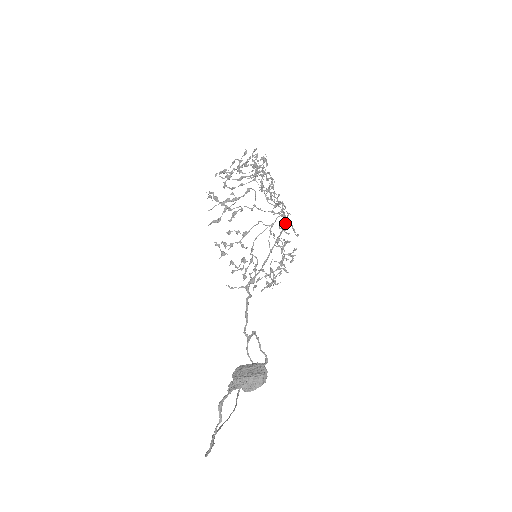
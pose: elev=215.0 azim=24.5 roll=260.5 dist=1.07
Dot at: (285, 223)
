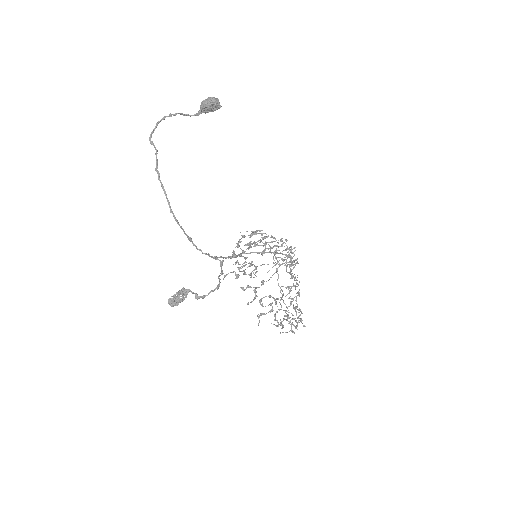
Dot at: (289, 256)
